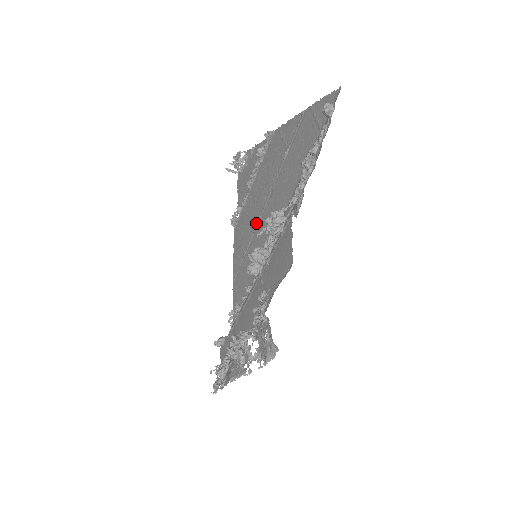
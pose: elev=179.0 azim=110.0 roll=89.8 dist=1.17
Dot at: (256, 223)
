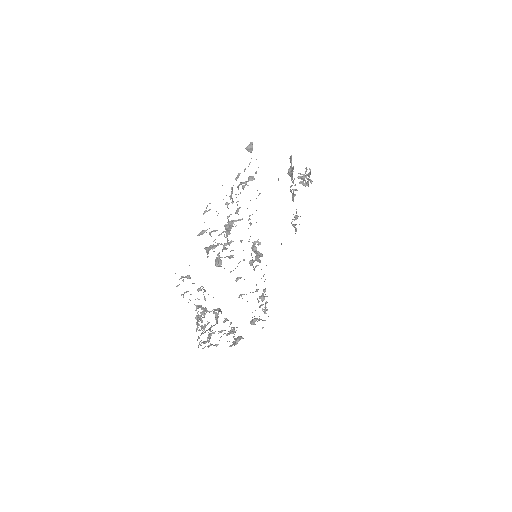
Dot at: occluded
